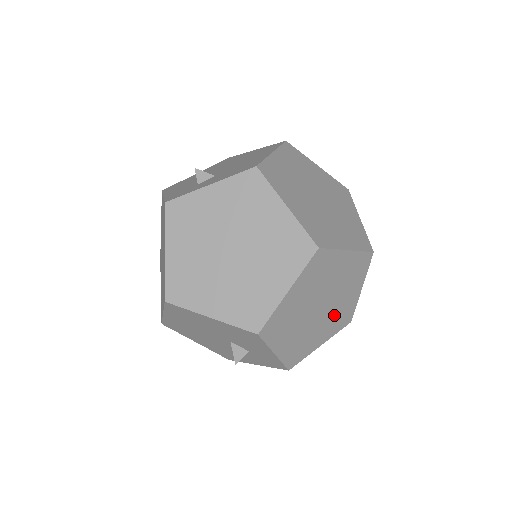
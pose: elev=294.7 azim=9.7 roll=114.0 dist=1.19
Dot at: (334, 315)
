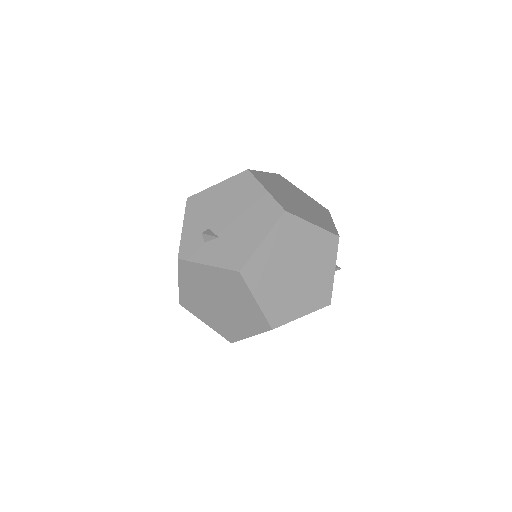
Dot at: occluded
